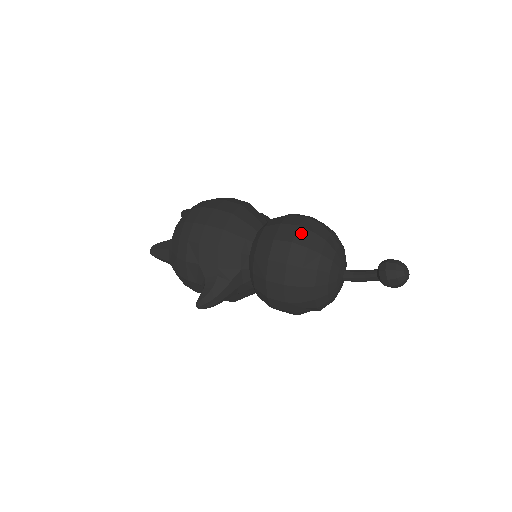
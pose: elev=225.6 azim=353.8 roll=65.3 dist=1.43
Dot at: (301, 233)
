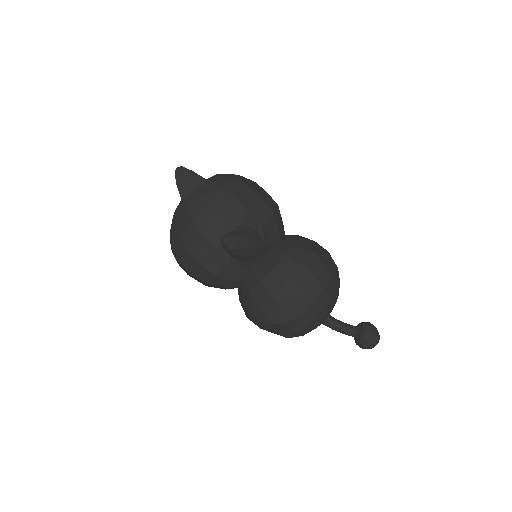
Dot at: occluded
